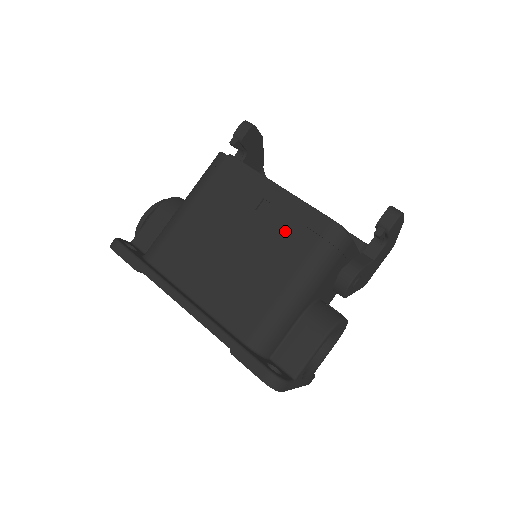
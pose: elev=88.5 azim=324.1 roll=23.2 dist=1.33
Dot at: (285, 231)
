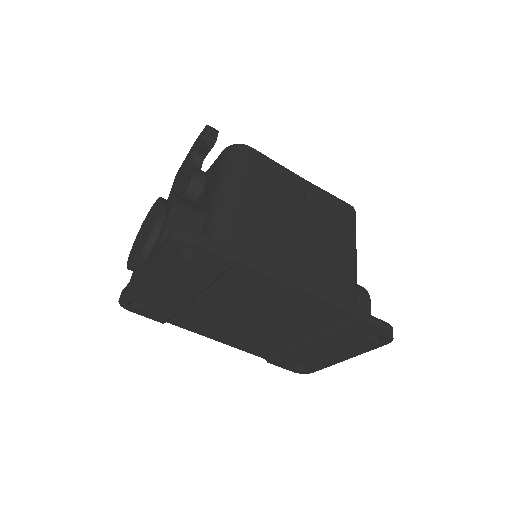
Dot at: (327, 213)
